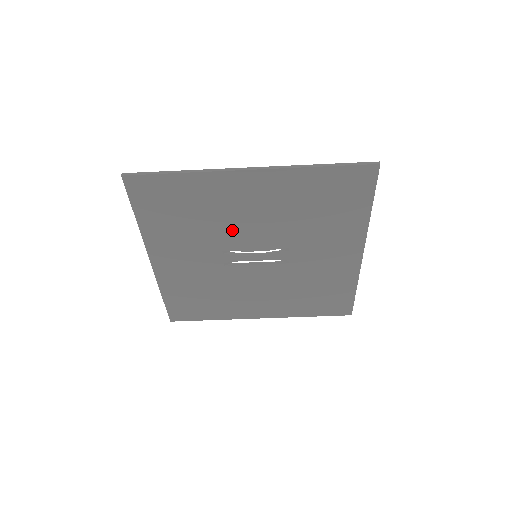
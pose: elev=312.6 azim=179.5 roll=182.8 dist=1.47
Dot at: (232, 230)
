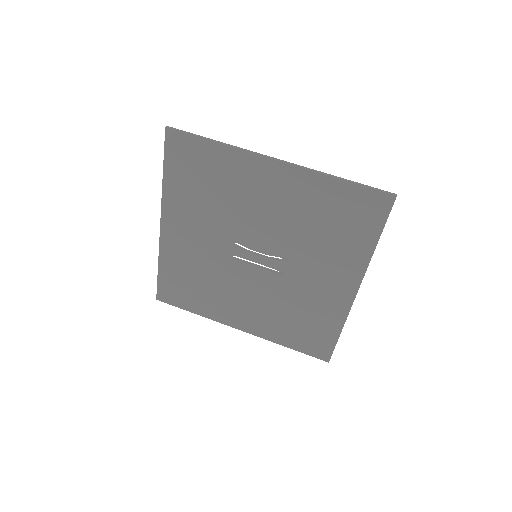
Dot at: (242, 218)
